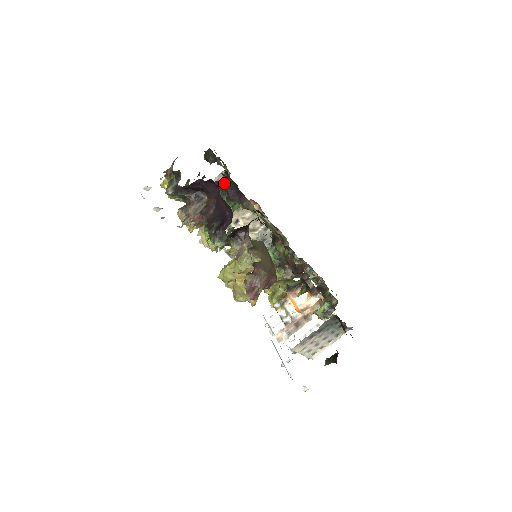
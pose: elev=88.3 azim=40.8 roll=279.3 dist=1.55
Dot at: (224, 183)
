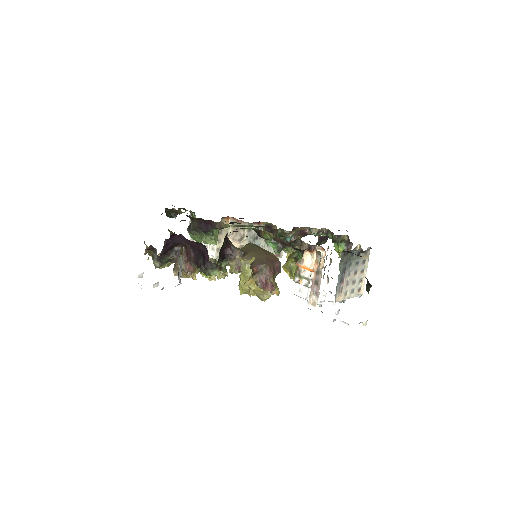
Dot at: (192, 224)
